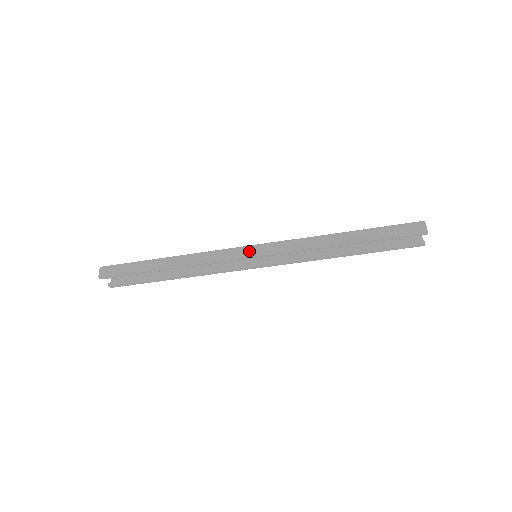
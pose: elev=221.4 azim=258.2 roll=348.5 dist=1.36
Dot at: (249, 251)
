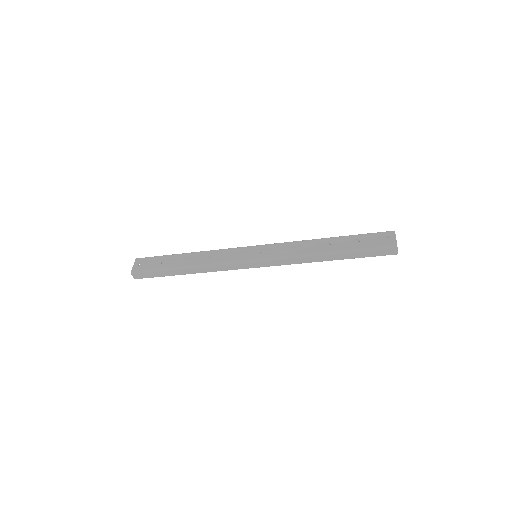
Dot at: (252, 266)
